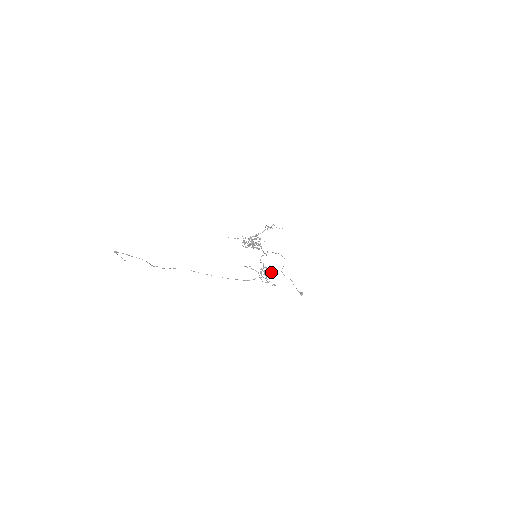
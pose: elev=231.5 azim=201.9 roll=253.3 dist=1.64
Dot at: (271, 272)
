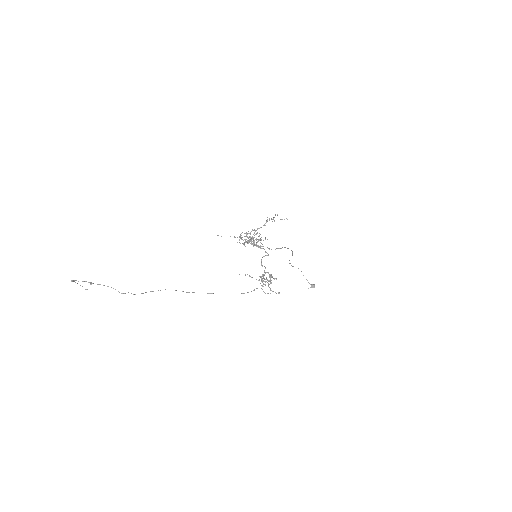
Dot at: (274, 279)
